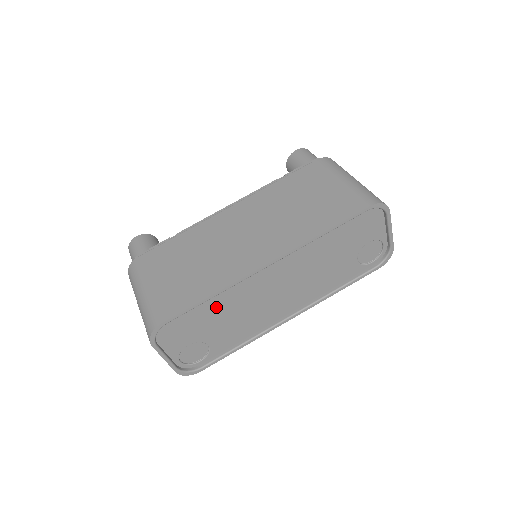
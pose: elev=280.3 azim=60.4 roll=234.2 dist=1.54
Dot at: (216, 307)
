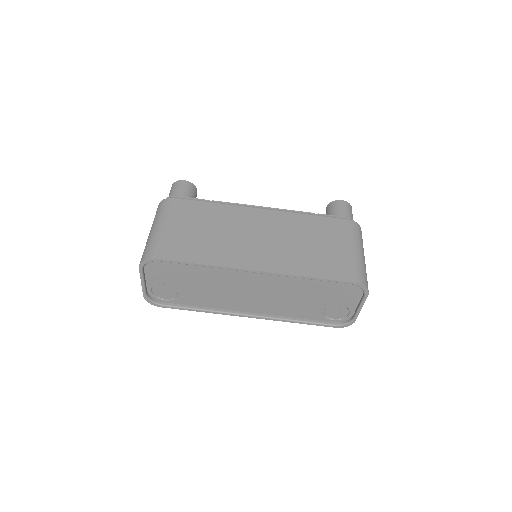
Dot at: (200, 273)
